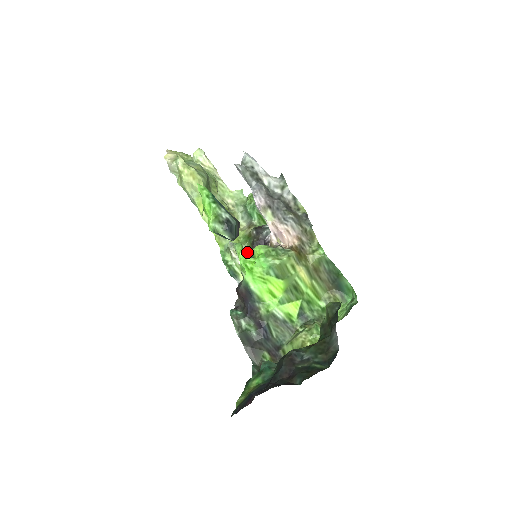
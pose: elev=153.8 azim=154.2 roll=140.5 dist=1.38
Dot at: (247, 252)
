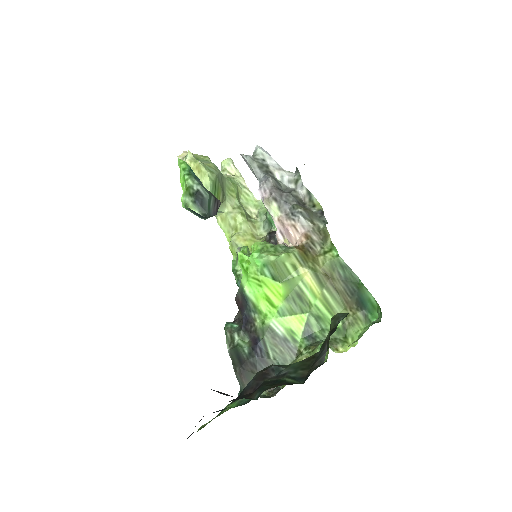
Dot at: occluded
